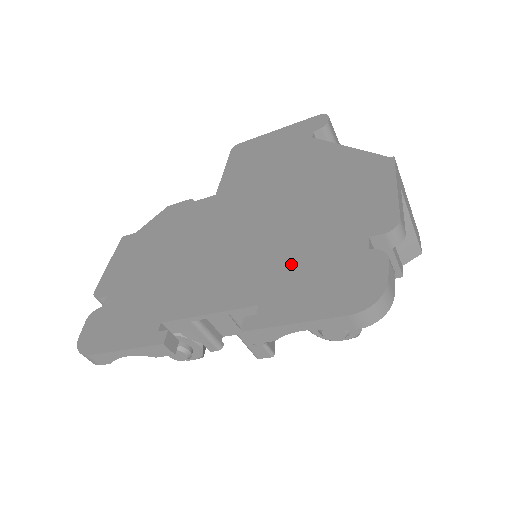
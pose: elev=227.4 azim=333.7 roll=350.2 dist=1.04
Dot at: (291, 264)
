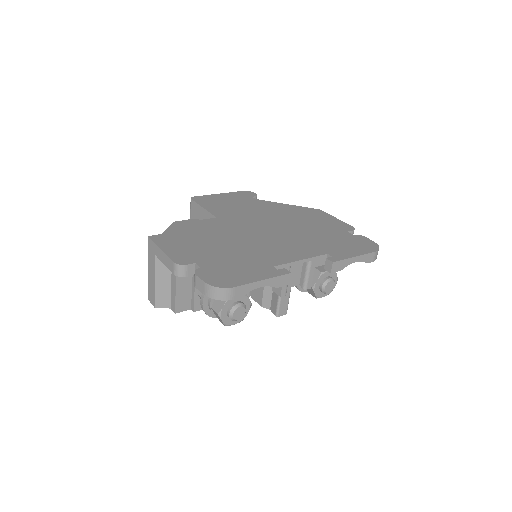
Dot at: (323, 240)
